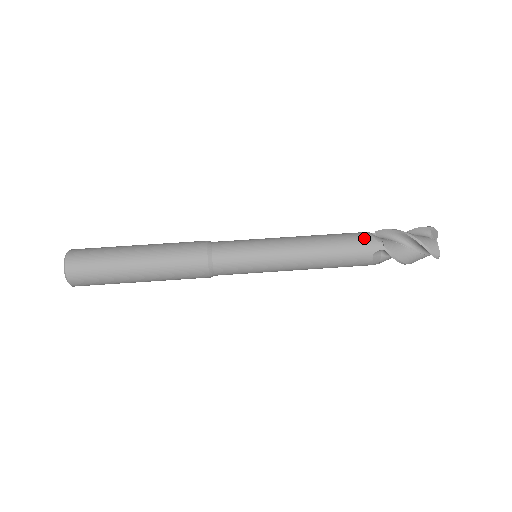
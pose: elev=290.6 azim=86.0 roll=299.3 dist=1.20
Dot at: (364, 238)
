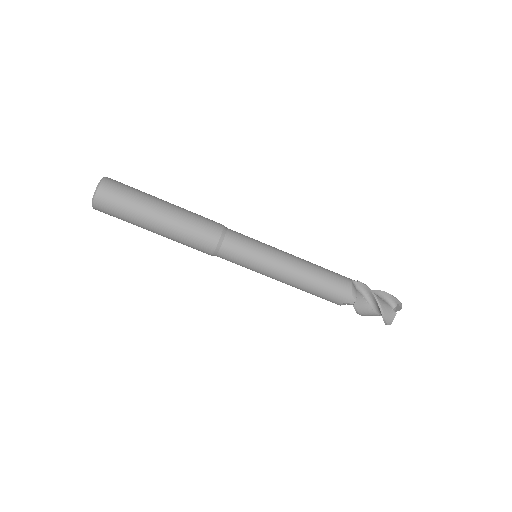
Dot at: (345, 289)
